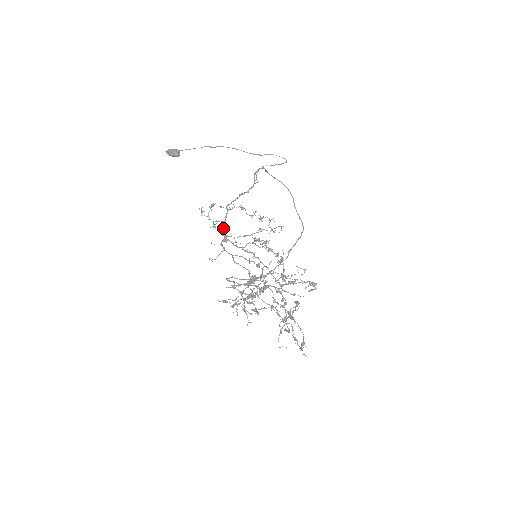
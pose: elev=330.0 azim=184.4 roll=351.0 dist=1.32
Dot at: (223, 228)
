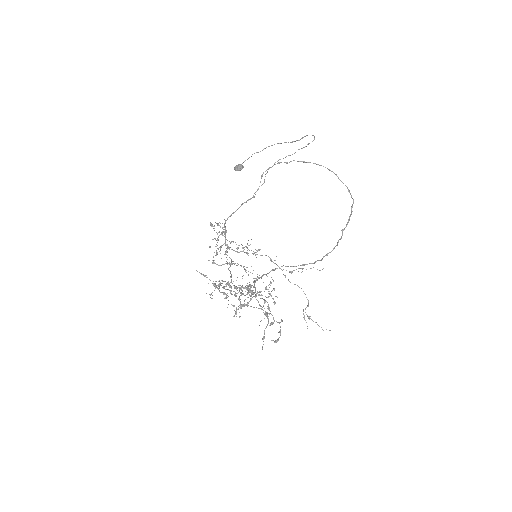
Dot at: (225, 239)
